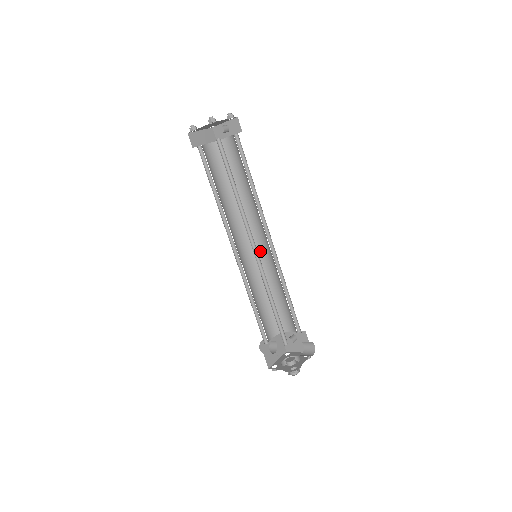
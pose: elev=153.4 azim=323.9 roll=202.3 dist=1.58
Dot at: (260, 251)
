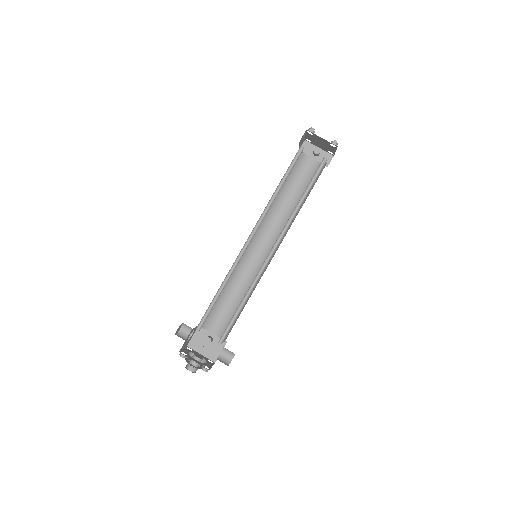
Dot at: (252, 253)
